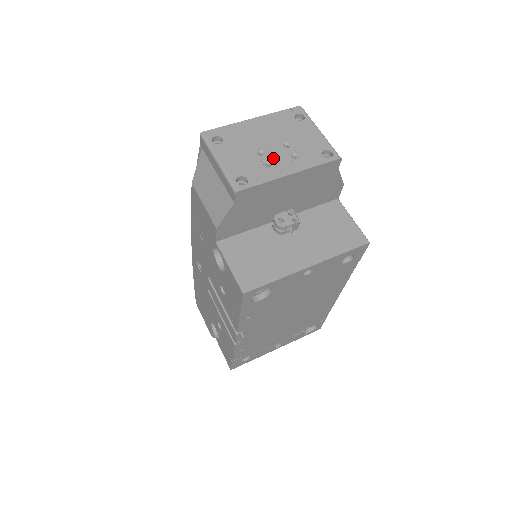
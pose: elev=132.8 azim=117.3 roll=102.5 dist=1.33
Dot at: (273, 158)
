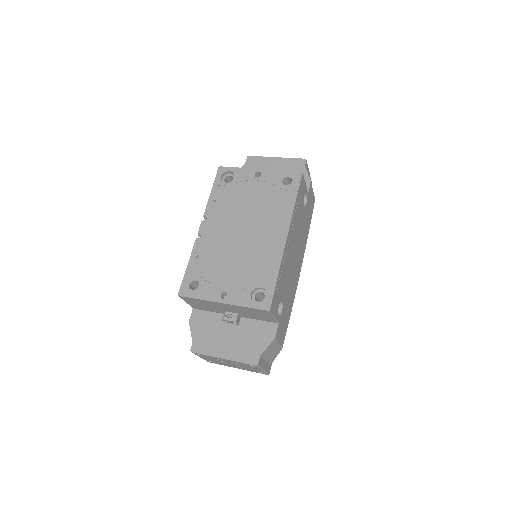
Dot at: occluded
